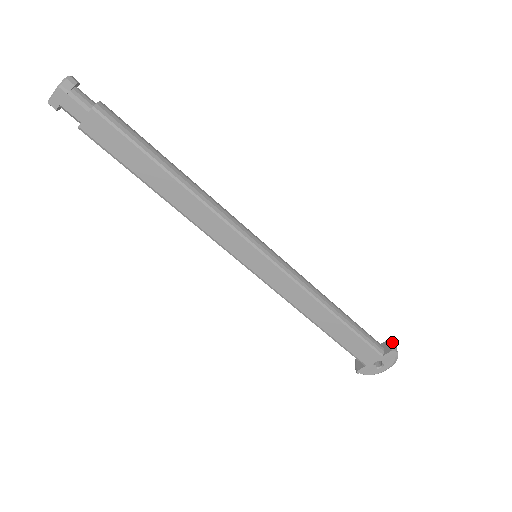
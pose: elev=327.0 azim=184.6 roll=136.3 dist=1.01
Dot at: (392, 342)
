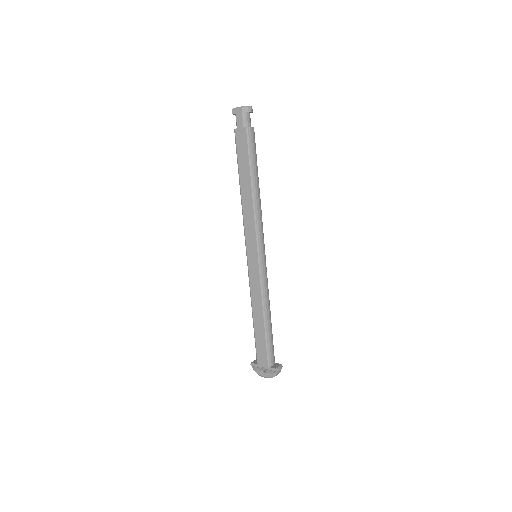
Dot at: (280, 366)
